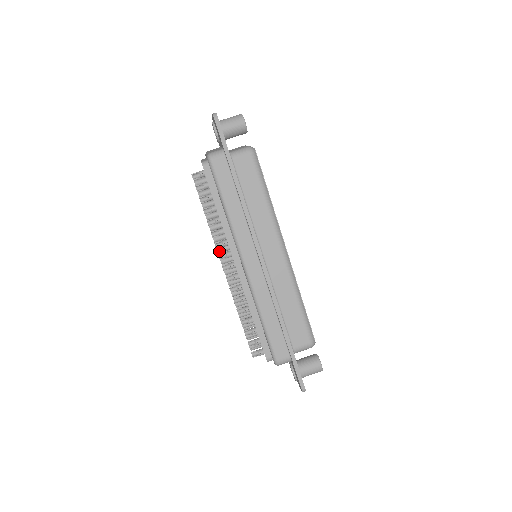
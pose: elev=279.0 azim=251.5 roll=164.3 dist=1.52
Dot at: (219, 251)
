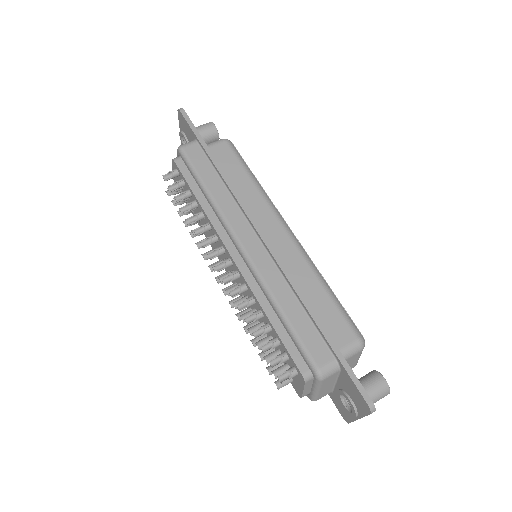
Dot at: occluded
